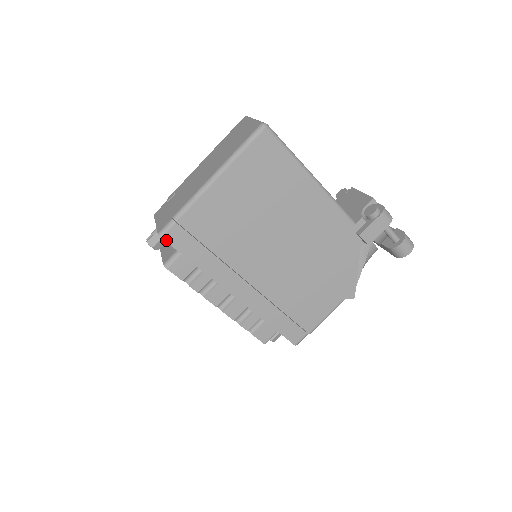
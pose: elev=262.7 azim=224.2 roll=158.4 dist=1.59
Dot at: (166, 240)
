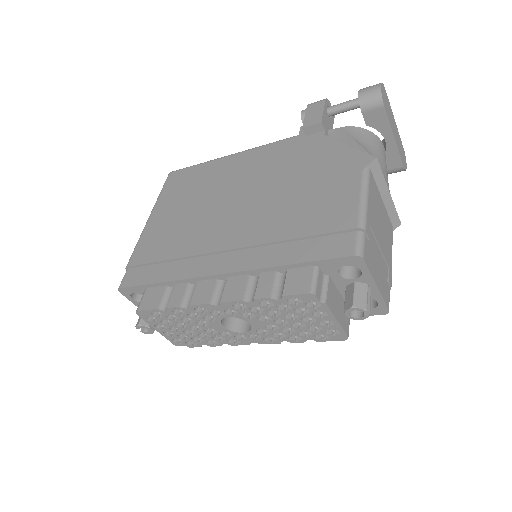
Dot at: (124, 287)
